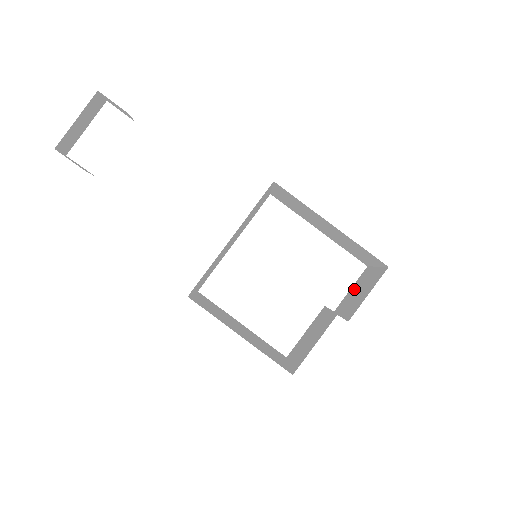
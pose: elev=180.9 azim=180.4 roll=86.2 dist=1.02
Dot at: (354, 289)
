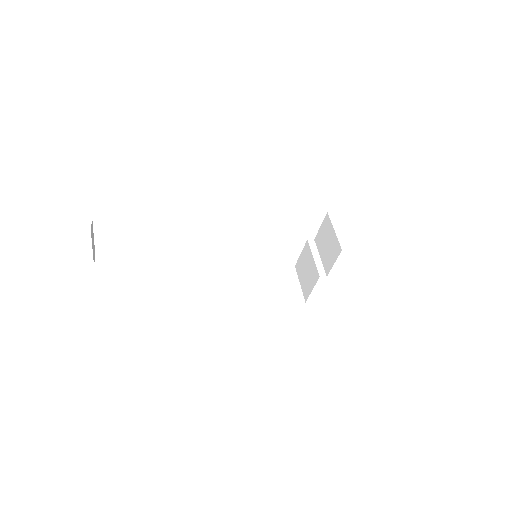
Dot at: (323, 234)
